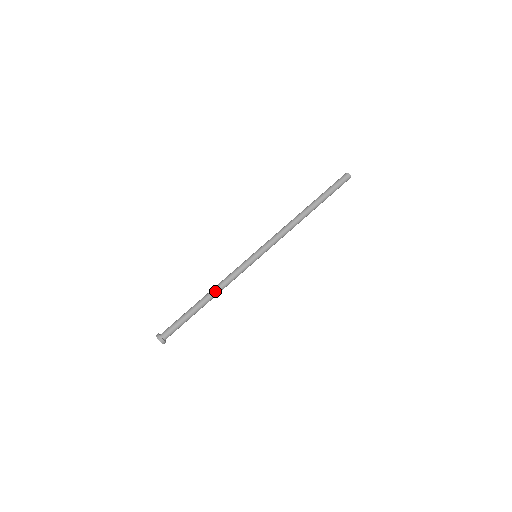
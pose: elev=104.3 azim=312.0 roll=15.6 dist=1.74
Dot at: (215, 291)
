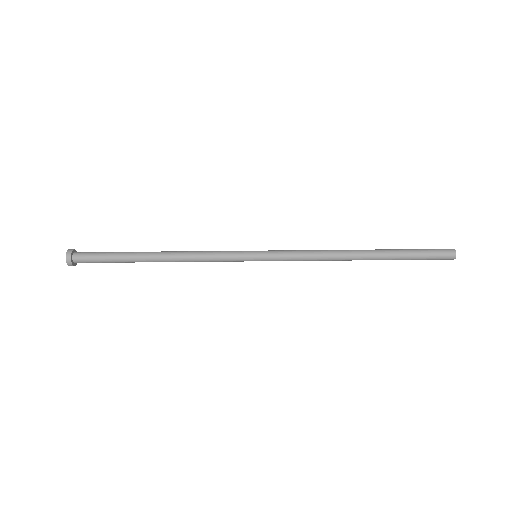
Dot at: (174, 261)
